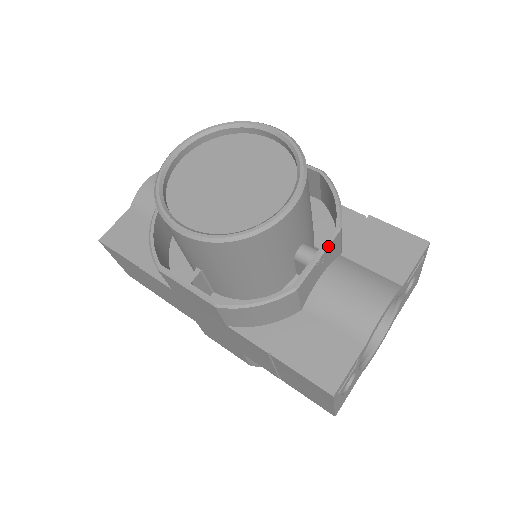
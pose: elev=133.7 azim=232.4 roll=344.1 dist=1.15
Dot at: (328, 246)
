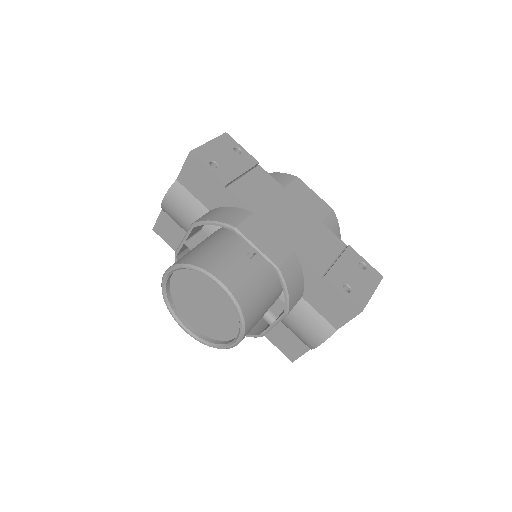
Dot at: (279, 321)
